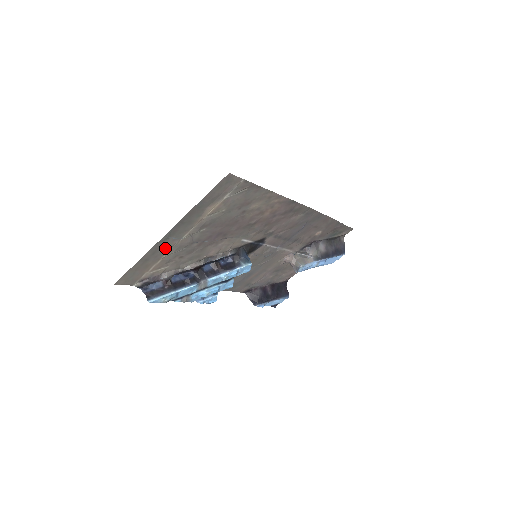
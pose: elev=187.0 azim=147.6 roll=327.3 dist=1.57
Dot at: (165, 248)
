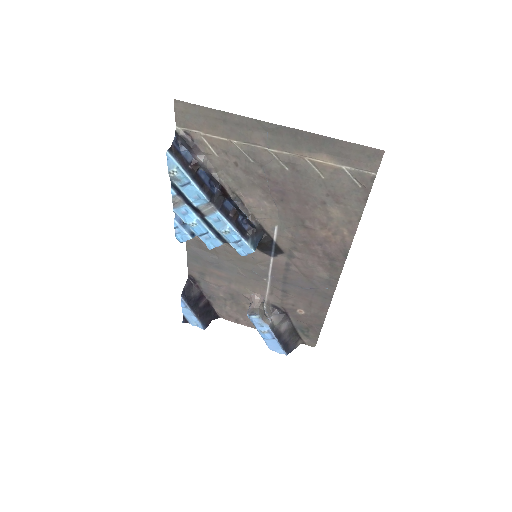
Dot at: (249, 135)
